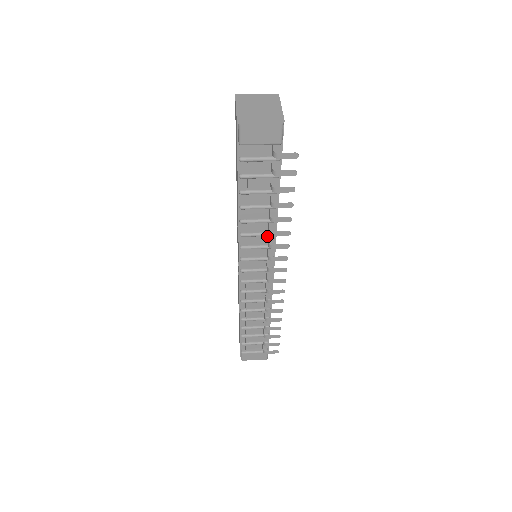
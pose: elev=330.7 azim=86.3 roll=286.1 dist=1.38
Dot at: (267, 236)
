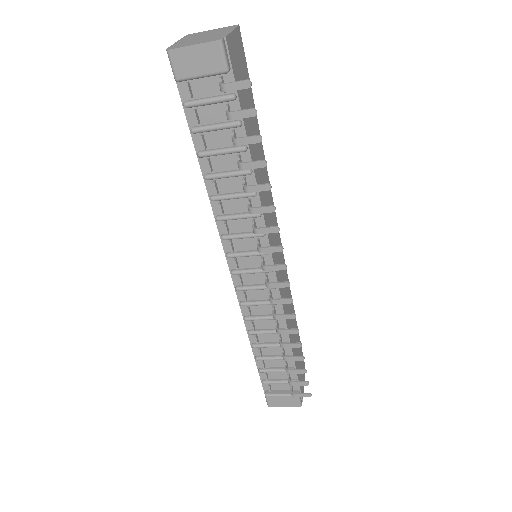
Dot at: (252, 219)
